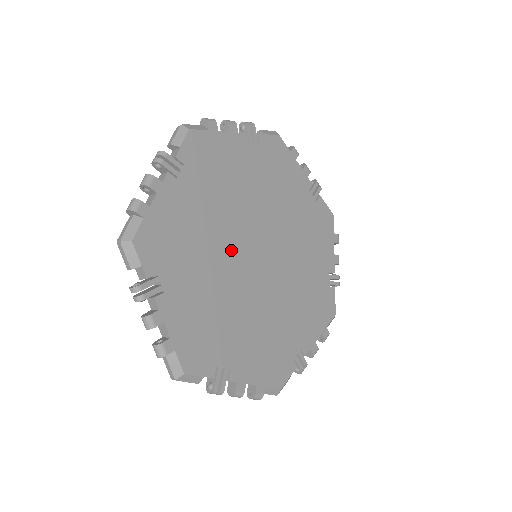
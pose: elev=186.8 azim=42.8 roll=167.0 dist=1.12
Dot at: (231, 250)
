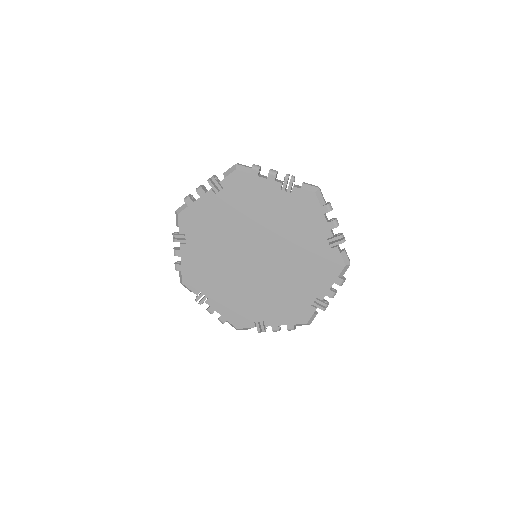
Dot at: (235, 263)
